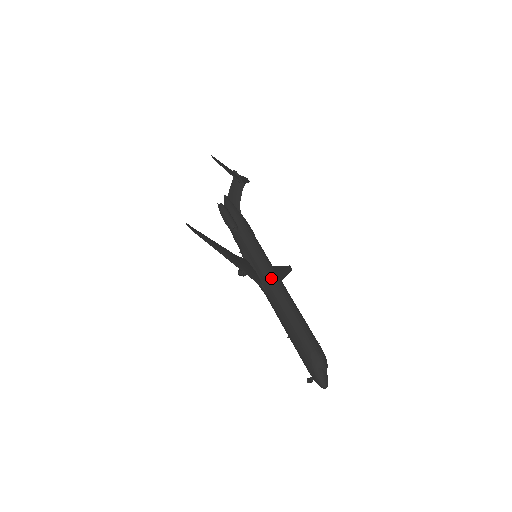
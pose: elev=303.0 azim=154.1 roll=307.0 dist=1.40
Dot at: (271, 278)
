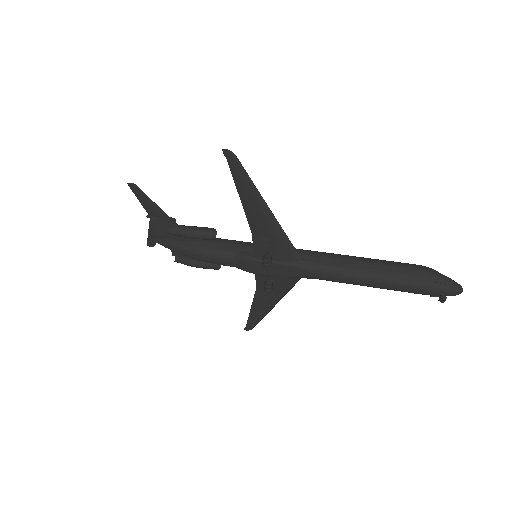
Dot at: occluded
